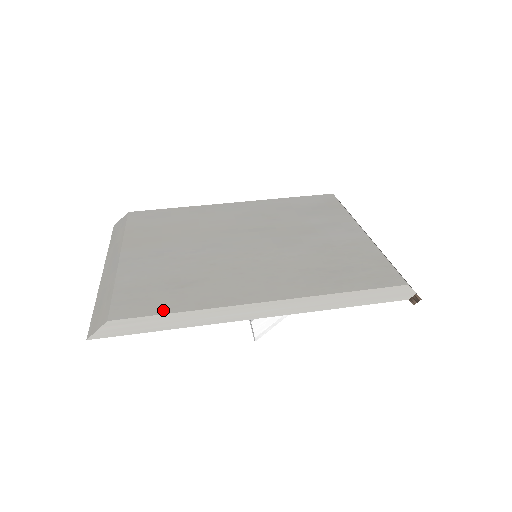
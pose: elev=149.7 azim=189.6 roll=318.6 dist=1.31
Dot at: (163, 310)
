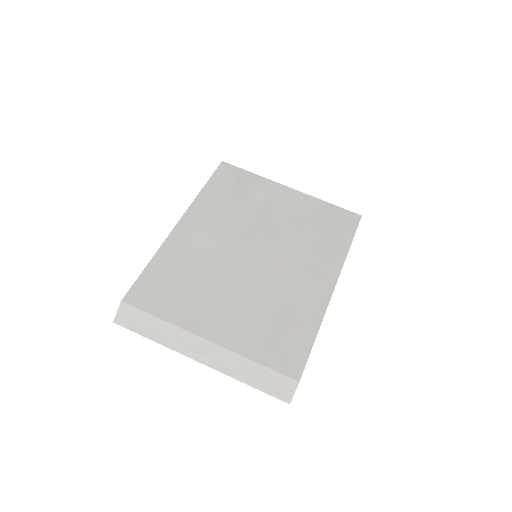
Dot at: (308, 344)
